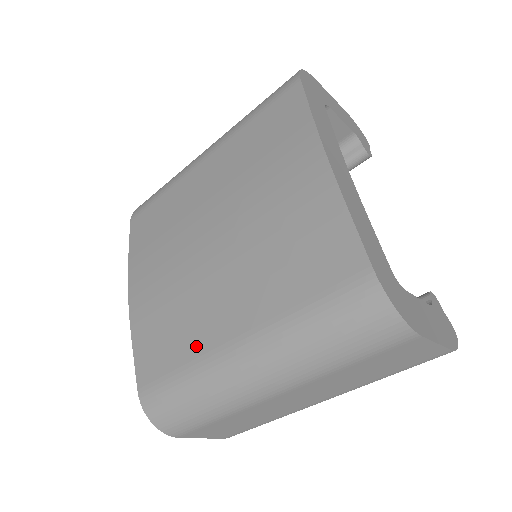
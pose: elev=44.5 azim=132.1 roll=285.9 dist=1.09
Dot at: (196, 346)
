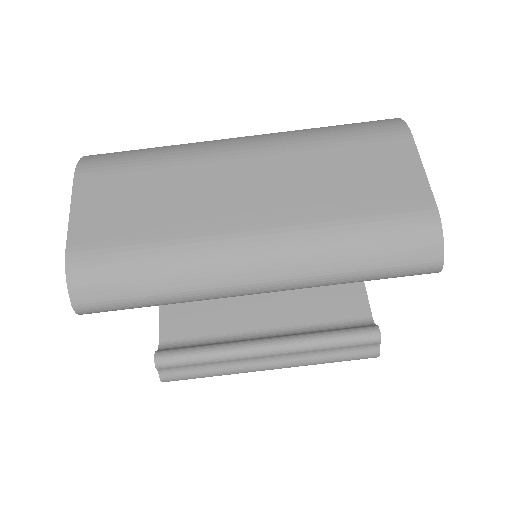
Dot at: occluded
